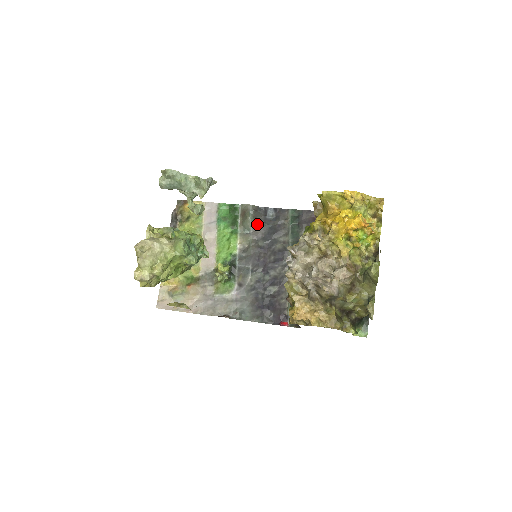
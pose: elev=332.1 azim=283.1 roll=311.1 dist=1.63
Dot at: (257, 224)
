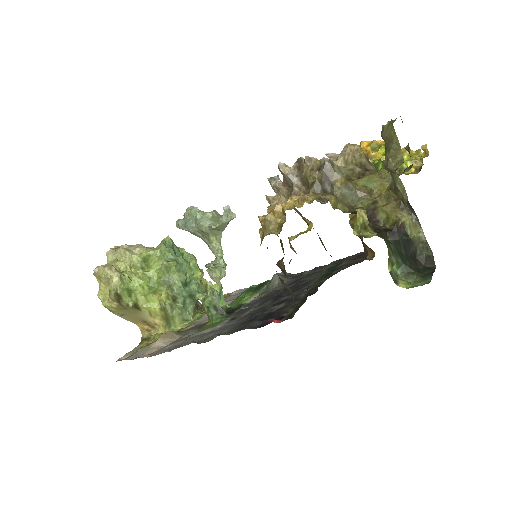
Dot at: (285, 281)
